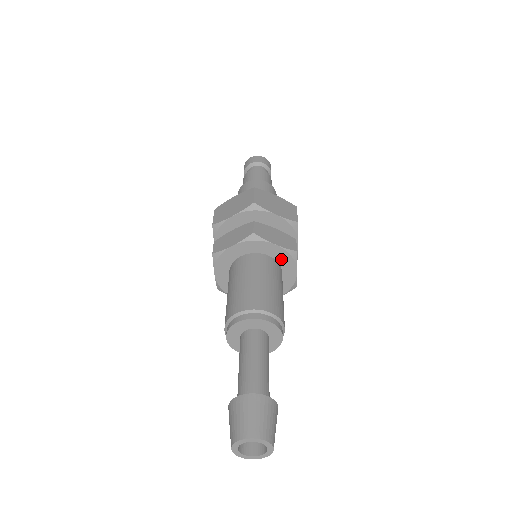
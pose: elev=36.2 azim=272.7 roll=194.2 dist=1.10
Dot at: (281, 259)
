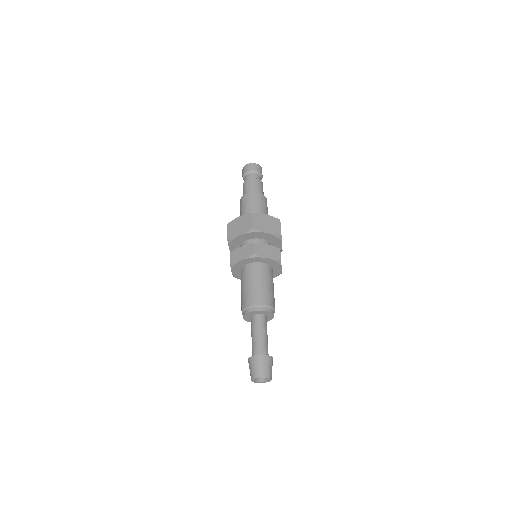
Dot at: (271, 264)
